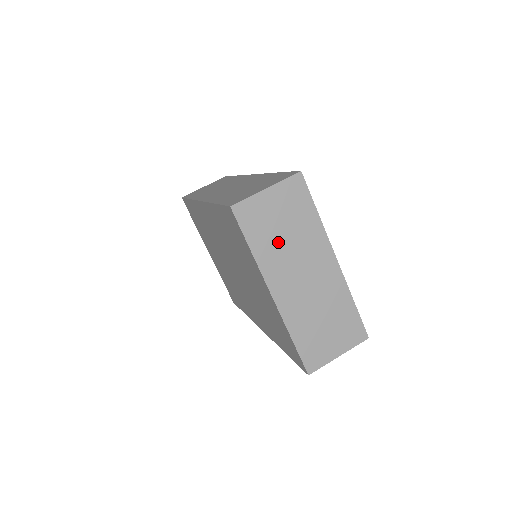
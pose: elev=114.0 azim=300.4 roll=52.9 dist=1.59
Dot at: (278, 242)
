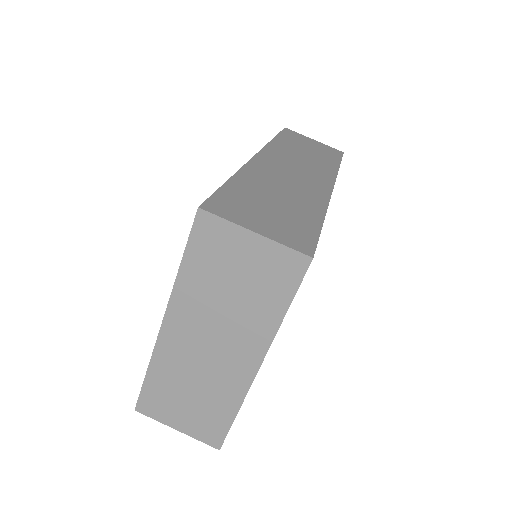
Dot at: (215, 290)
